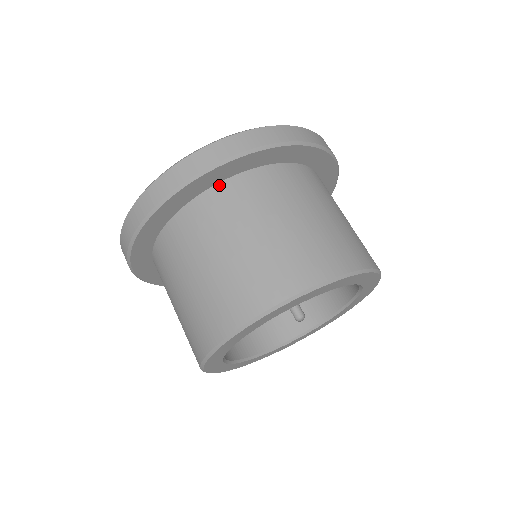
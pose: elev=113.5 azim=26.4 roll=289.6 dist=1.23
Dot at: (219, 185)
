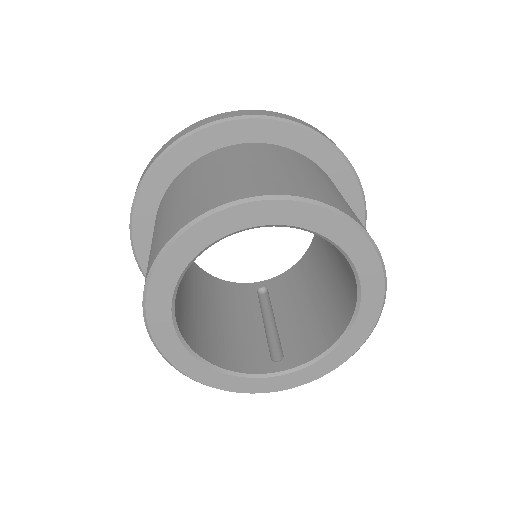
Dot at: (251, 143)
